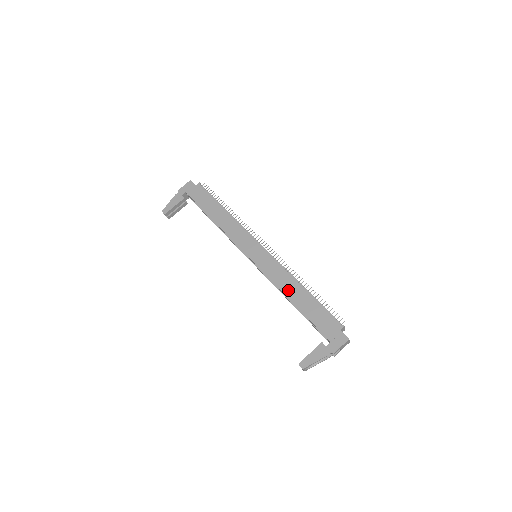
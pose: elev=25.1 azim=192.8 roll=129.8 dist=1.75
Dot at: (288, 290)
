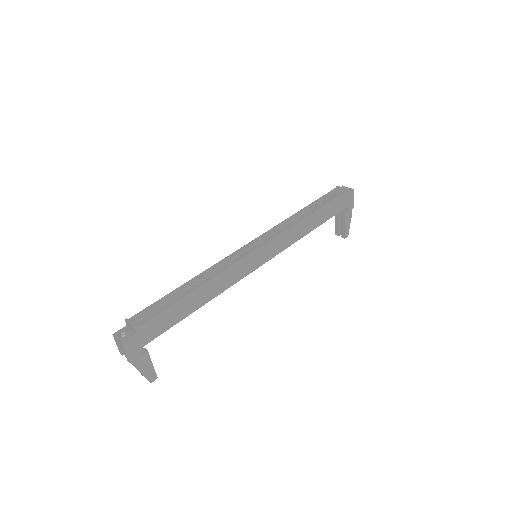
Dot at: (305, 231)
